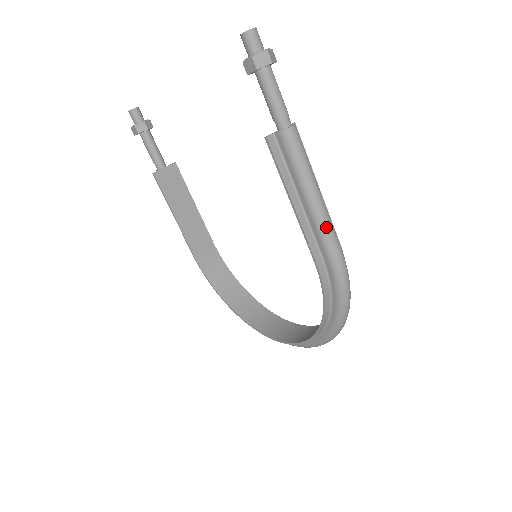
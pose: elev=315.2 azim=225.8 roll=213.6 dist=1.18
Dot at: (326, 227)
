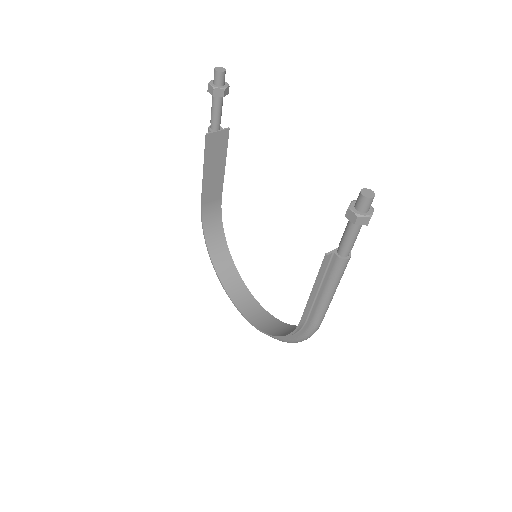
Dot at: (323, 311)
